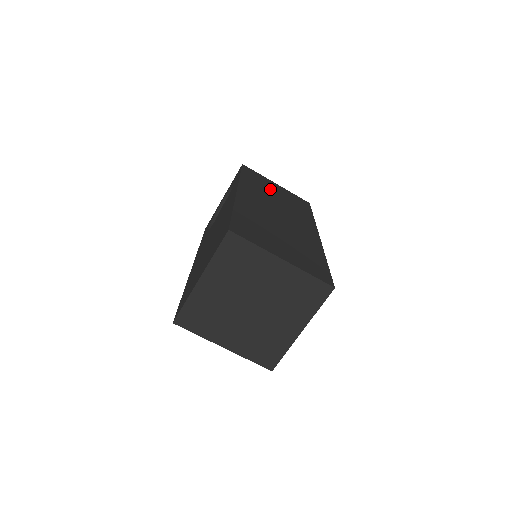
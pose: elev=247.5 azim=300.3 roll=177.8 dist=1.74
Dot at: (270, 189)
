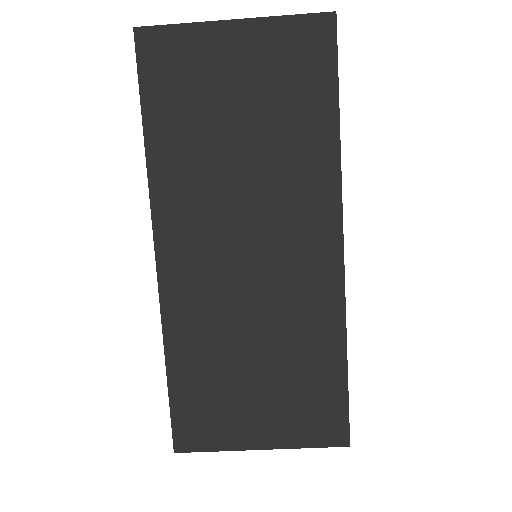
Dot at: (219, 111)
